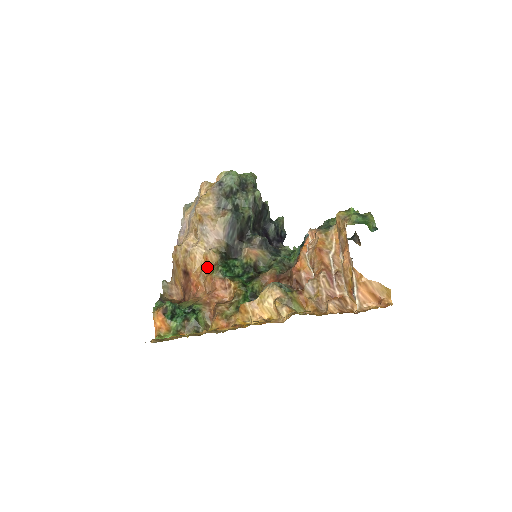
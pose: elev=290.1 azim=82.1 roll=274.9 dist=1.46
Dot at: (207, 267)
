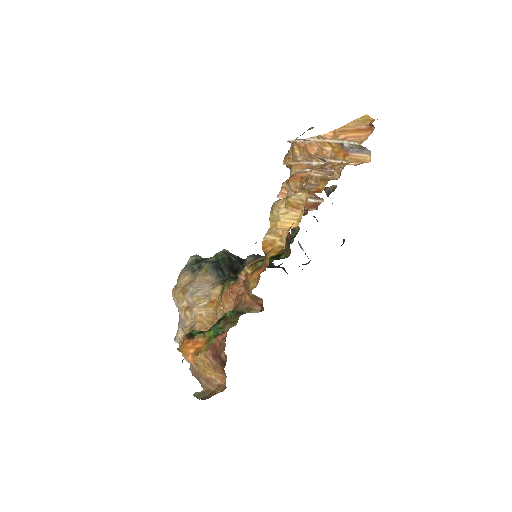
Dot at: (217, 303)
